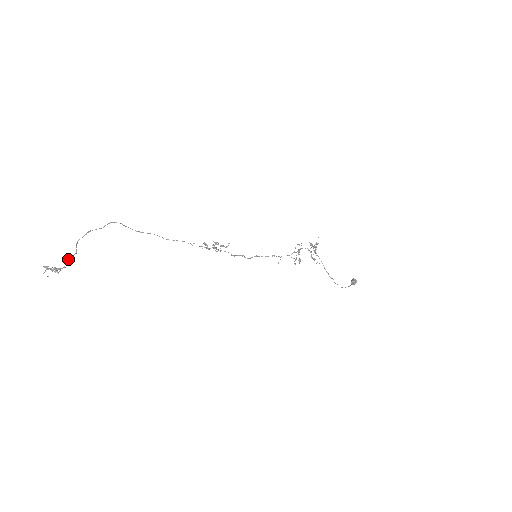
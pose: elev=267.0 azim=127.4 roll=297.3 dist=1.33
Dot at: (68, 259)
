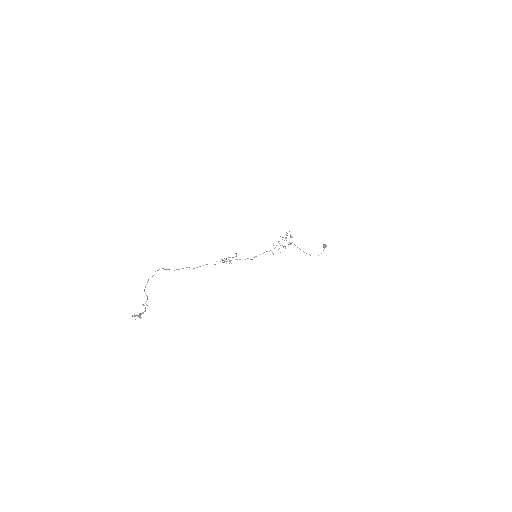
Dot at: occluded
